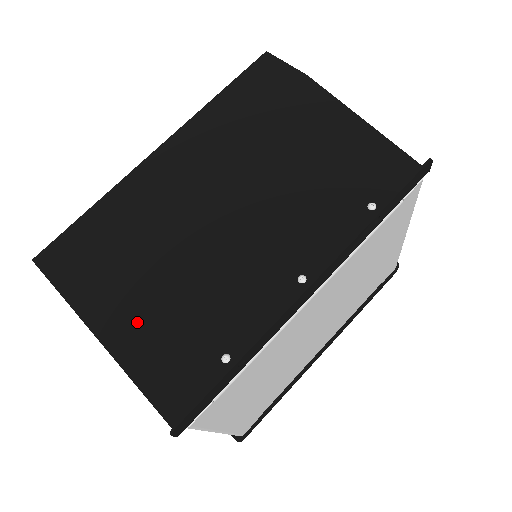
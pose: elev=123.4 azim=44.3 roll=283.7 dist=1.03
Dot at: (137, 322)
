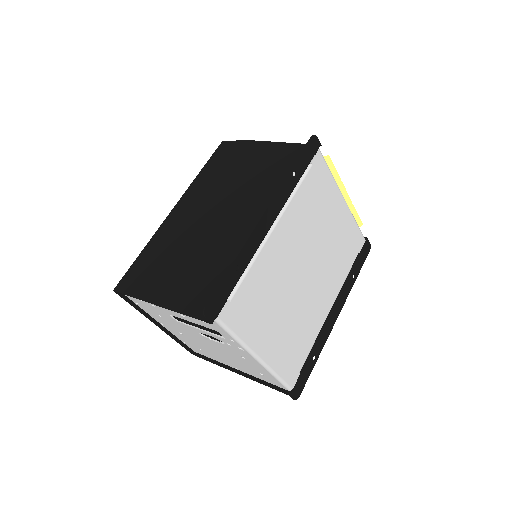
Dot at: (178, 286)
